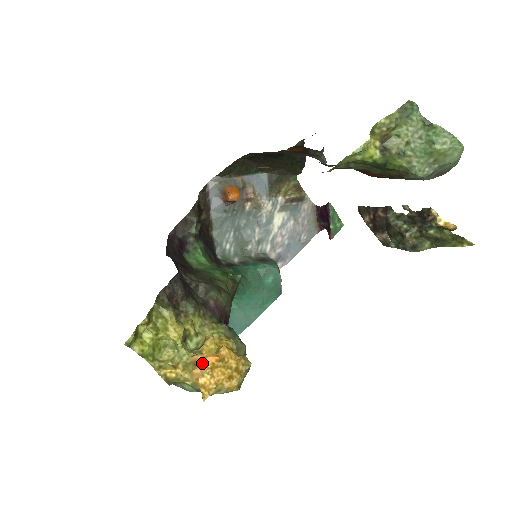
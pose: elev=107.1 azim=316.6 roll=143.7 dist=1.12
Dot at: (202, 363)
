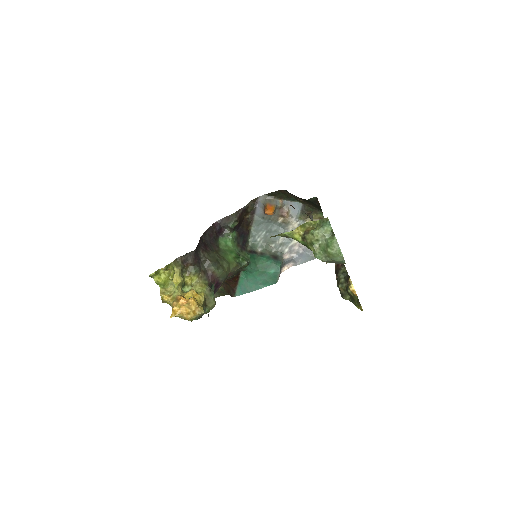
Dot at: (178, 300)
